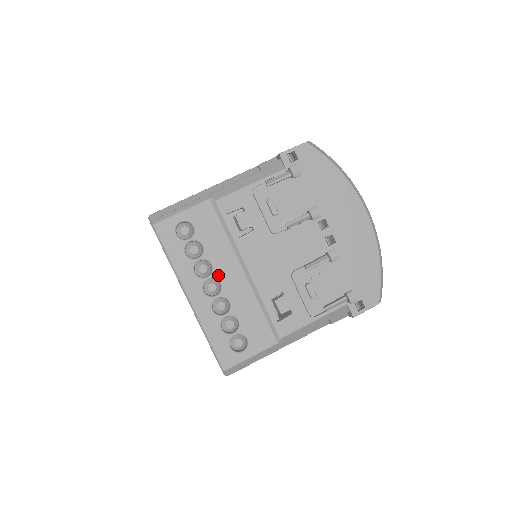
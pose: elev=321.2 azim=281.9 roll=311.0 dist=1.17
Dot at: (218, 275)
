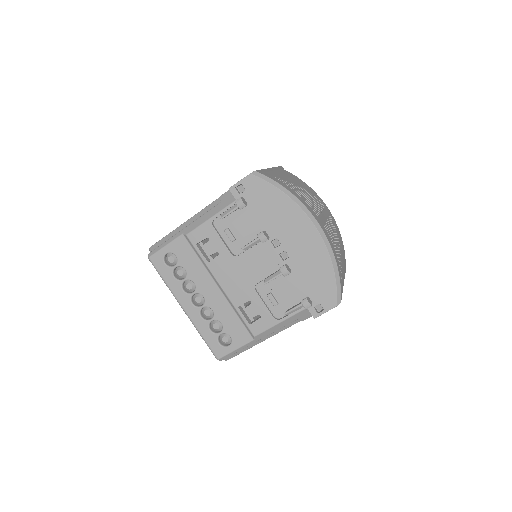
Dot at: (200, 291)
